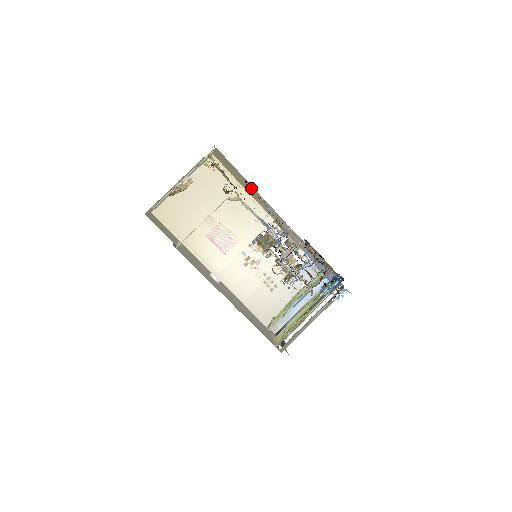
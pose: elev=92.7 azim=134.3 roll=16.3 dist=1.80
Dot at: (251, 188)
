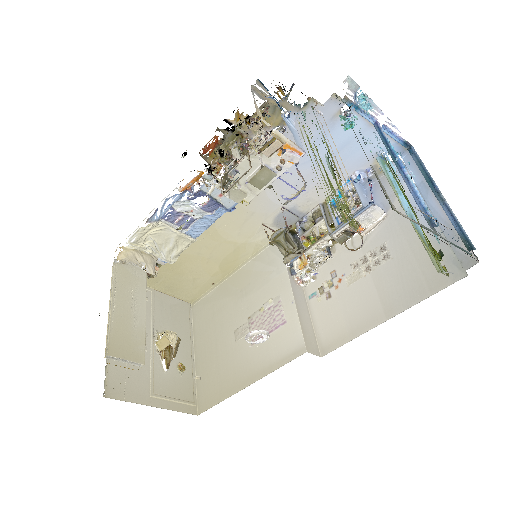
Dot at: (190, 249)
